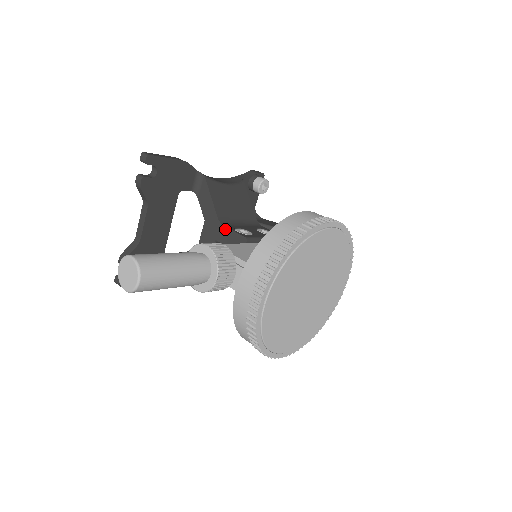
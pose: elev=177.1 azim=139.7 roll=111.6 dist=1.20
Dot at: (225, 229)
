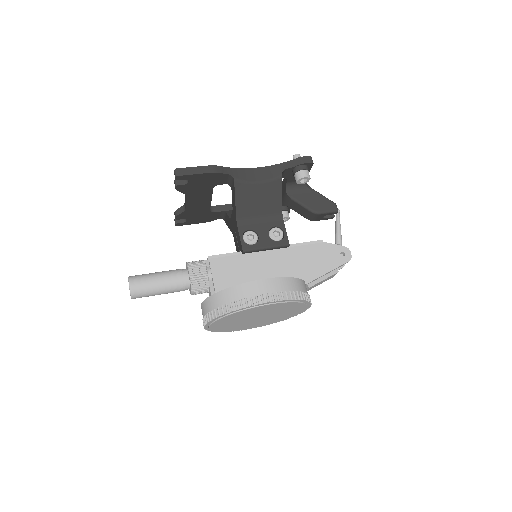
Dot at: (237, 230)
